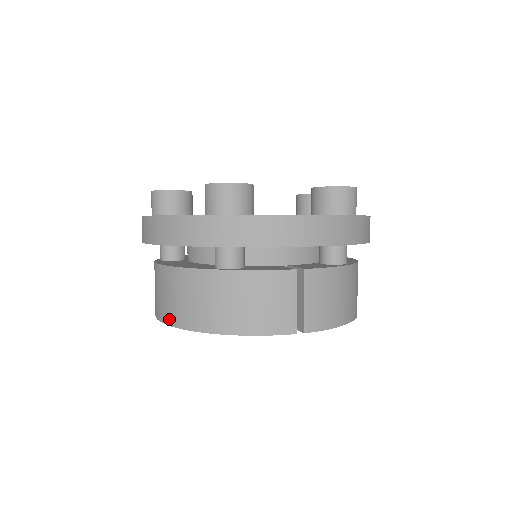
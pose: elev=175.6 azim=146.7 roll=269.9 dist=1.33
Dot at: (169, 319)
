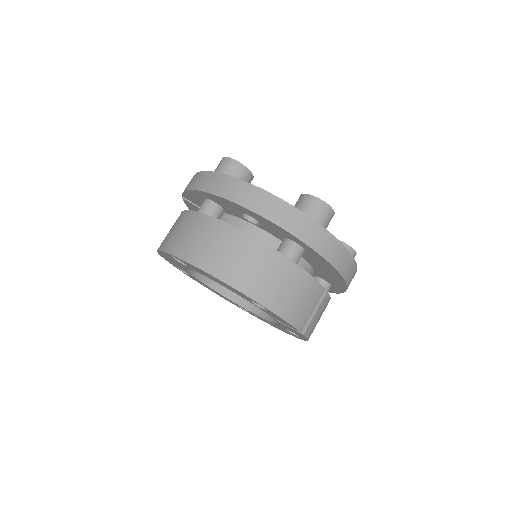
Dot at: (217, 271)
